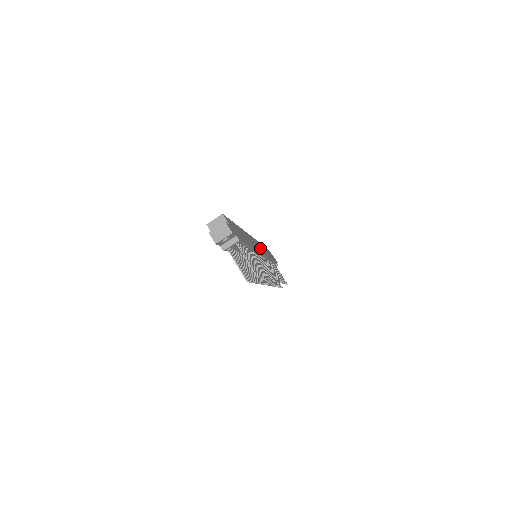
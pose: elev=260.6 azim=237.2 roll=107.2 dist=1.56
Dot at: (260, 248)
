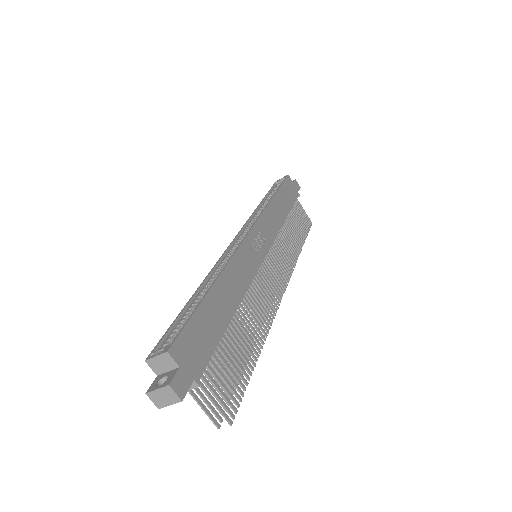
Dot at: (263, 237)
